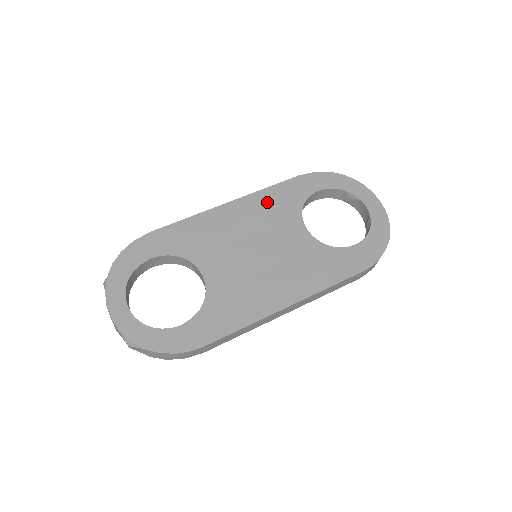
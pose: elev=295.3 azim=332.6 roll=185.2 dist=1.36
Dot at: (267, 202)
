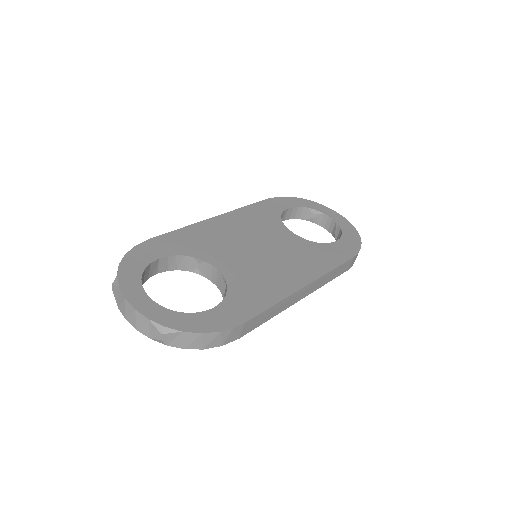
Dot at: (250, 216)
